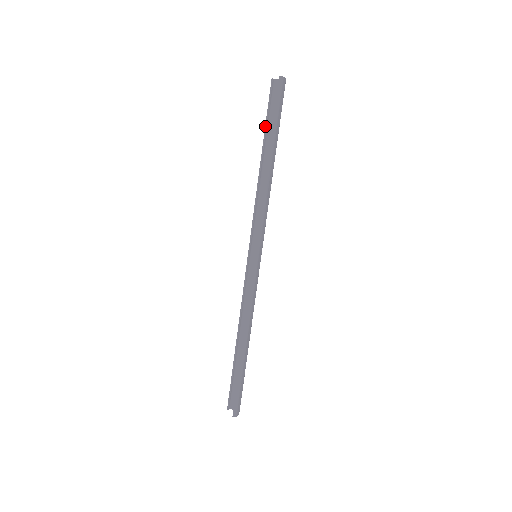
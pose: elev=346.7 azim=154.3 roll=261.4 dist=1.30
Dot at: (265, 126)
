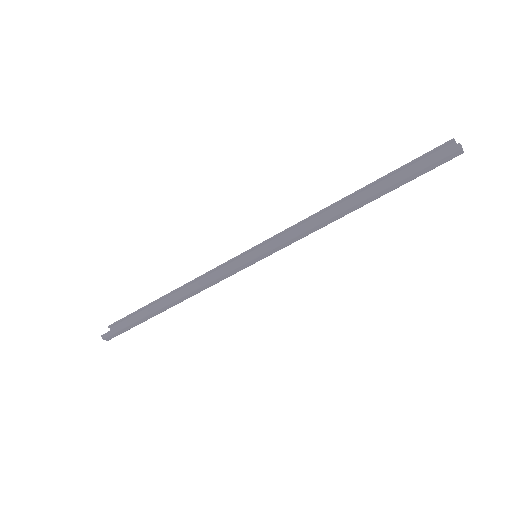
Dot at: (395, 170)
